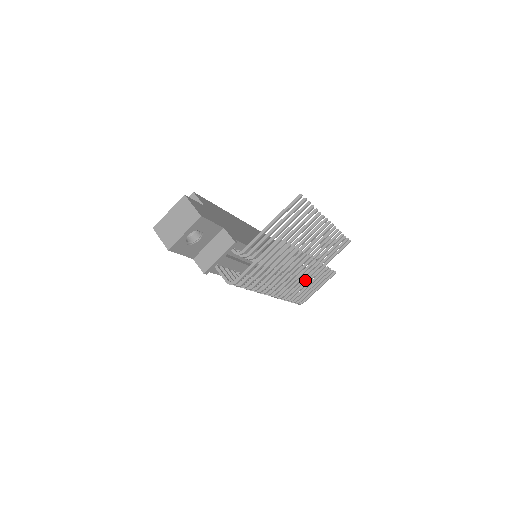
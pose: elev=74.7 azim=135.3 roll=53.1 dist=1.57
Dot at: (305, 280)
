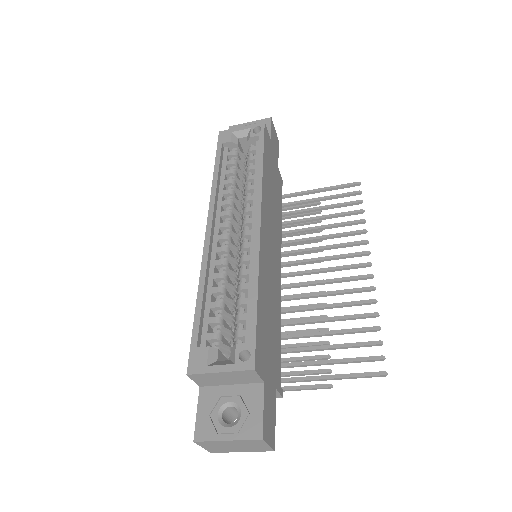
Dot at: occluded
